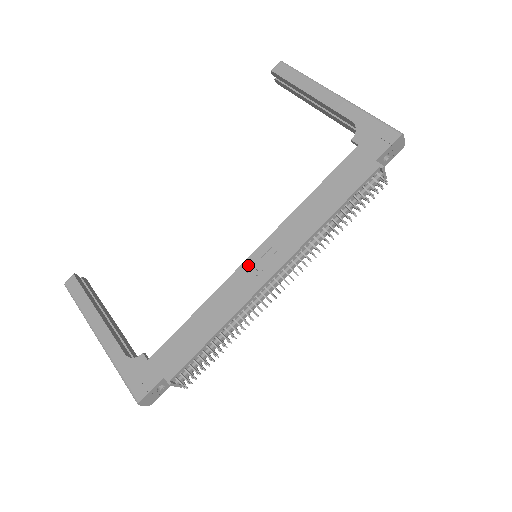
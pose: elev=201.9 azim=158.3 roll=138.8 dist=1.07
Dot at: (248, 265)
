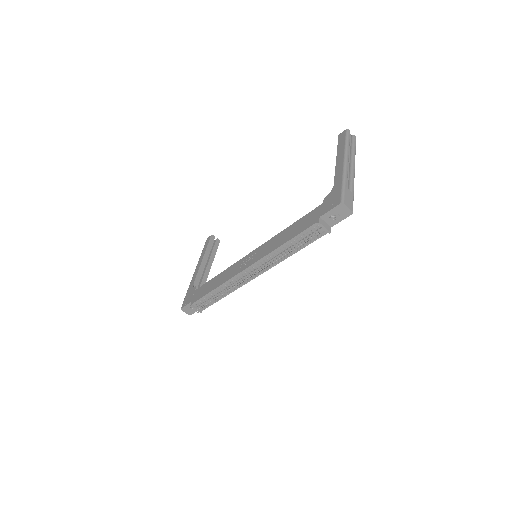
Dot at: (245, 259)
